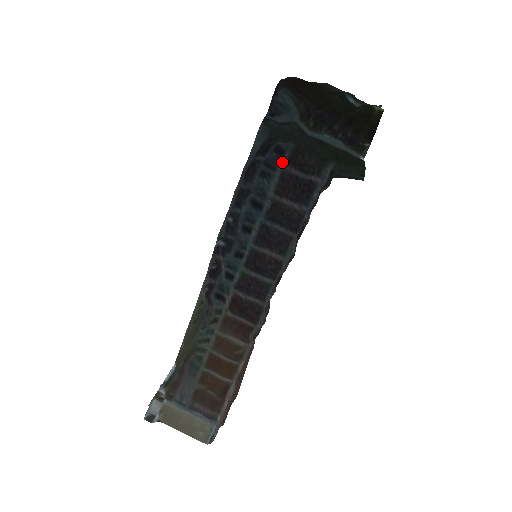
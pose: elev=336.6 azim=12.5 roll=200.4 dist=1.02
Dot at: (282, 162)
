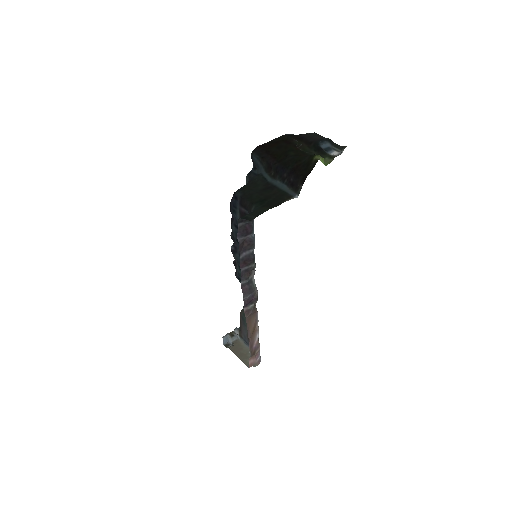
Dot at: (238, 204)
